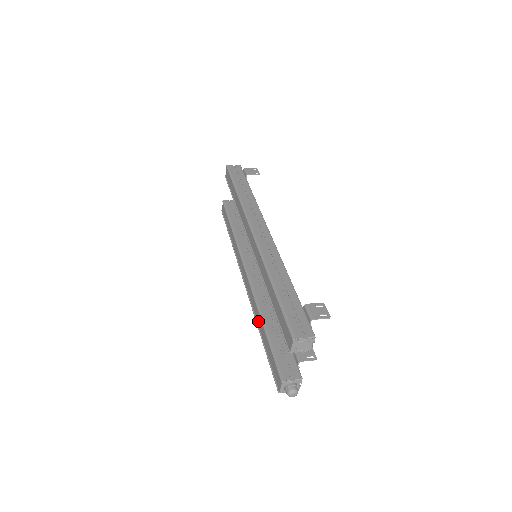
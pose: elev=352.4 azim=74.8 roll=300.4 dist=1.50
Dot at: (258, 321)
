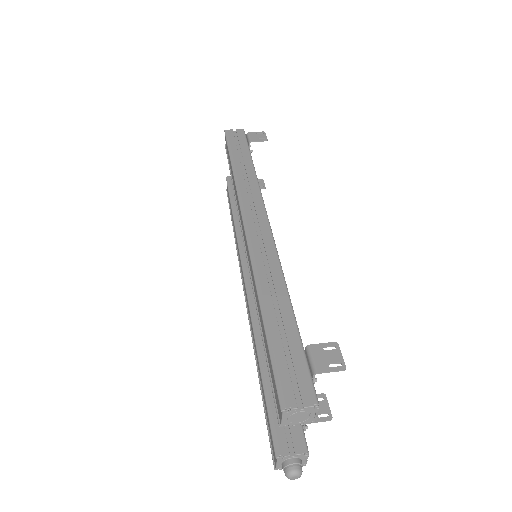
Dot at: (255, 351)
